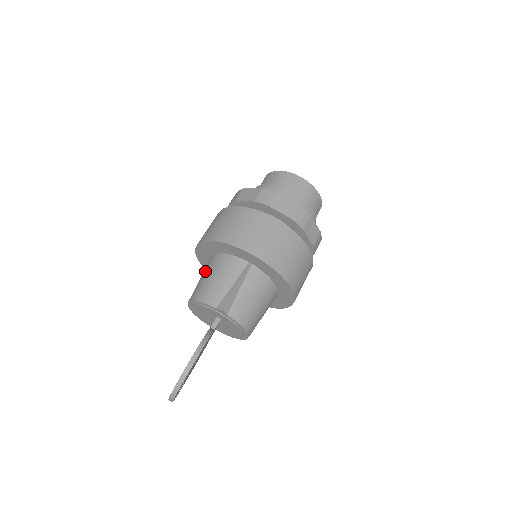
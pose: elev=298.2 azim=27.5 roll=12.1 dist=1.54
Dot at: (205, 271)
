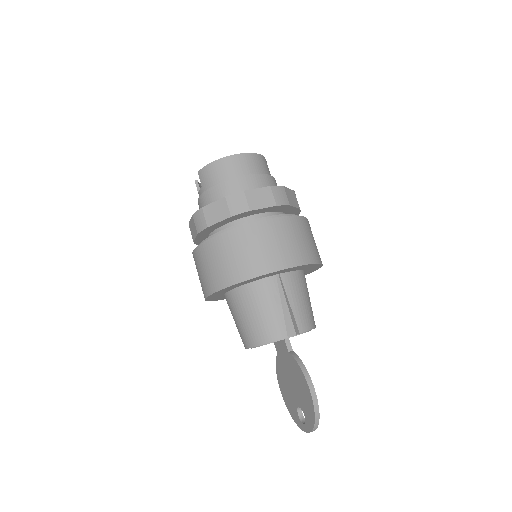
Dot at: (239, 312)
